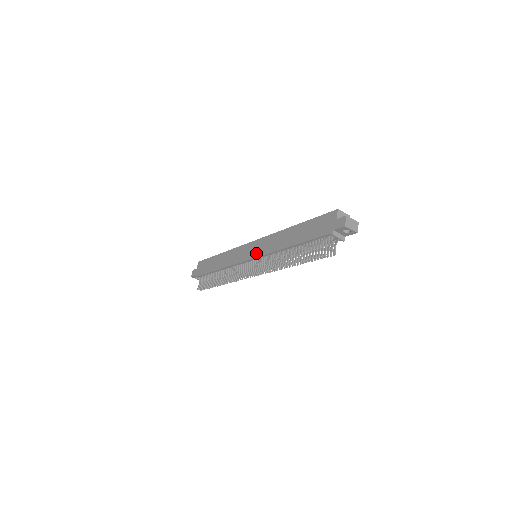
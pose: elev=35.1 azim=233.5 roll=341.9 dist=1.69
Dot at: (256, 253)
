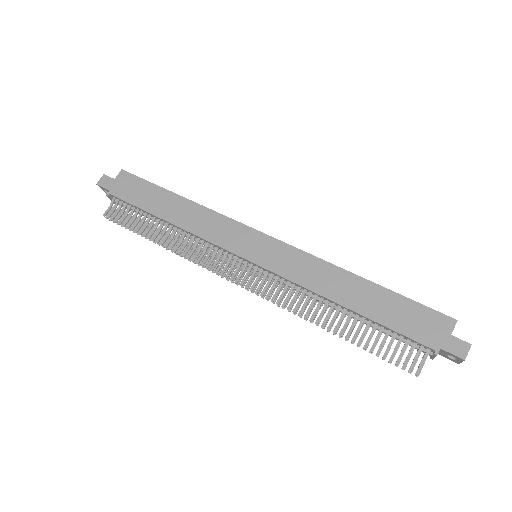
Dot at: (268, 261)
